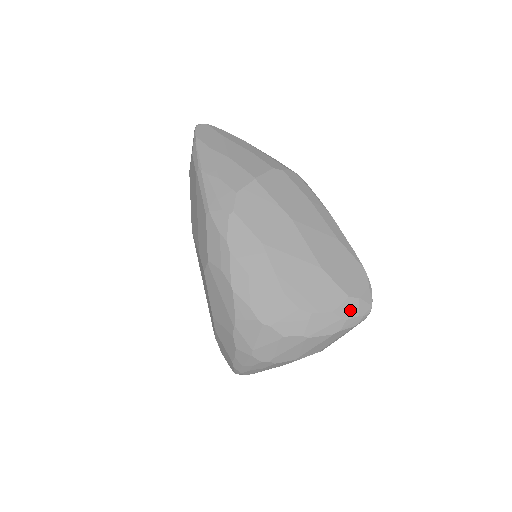
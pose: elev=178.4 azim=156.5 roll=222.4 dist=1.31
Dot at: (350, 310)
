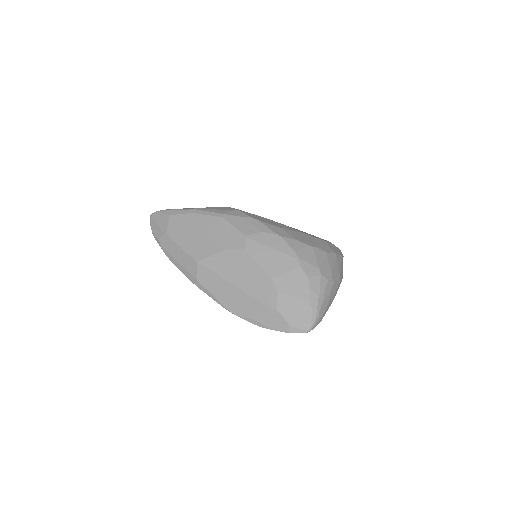
Dot at: occluded
